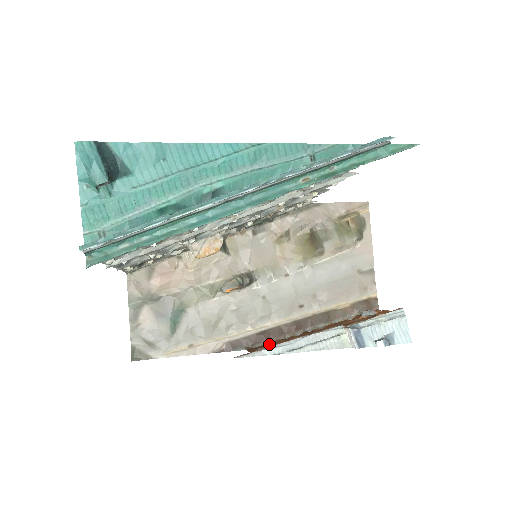
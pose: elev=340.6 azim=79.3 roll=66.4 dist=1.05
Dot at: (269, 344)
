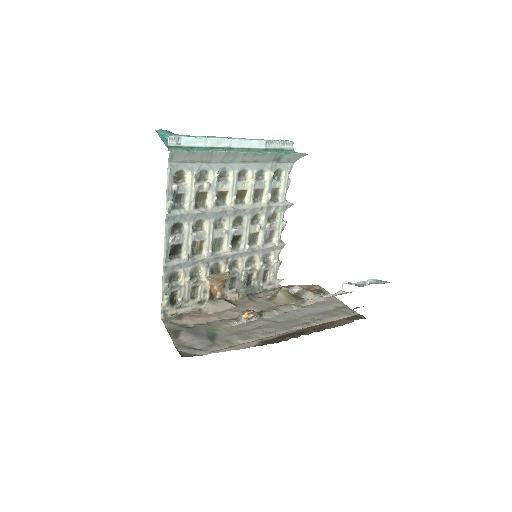
Dot at: occluded
